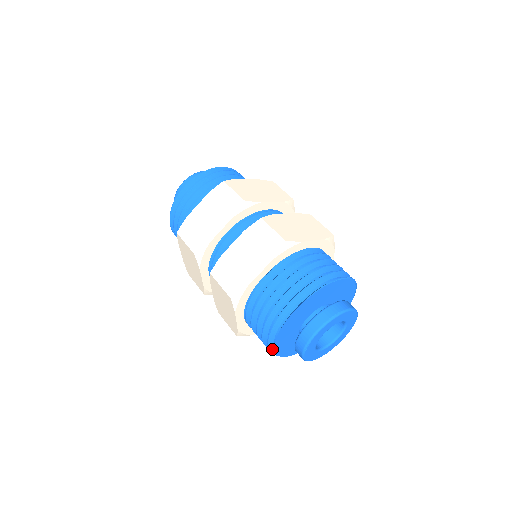
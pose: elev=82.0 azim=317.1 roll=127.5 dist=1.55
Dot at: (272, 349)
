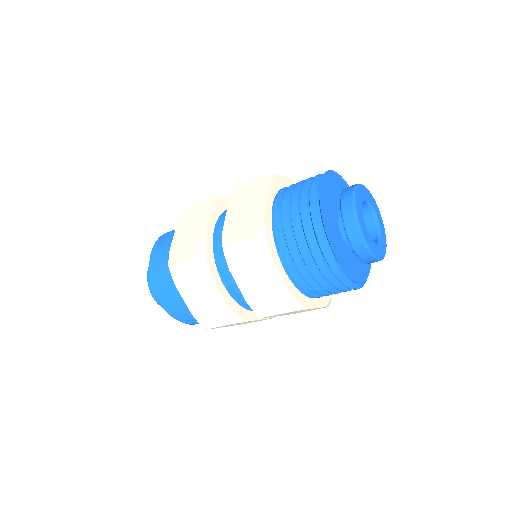
Dot at: (333, 264)
